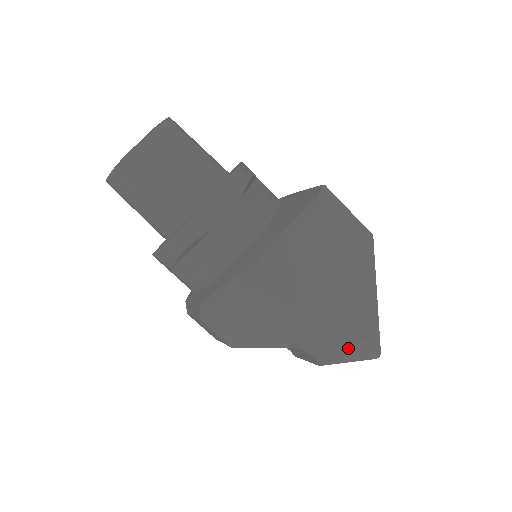
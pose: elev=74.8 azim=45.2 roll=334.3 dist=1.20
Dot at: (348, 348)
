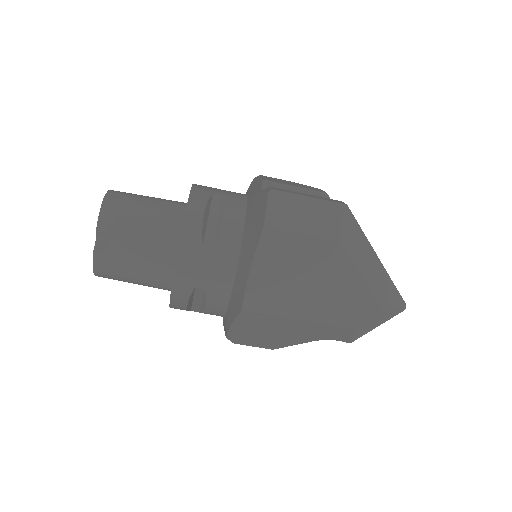
Dot at: (366, 326)
